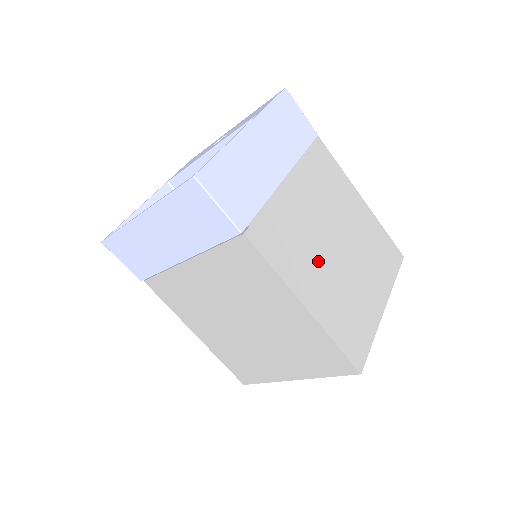
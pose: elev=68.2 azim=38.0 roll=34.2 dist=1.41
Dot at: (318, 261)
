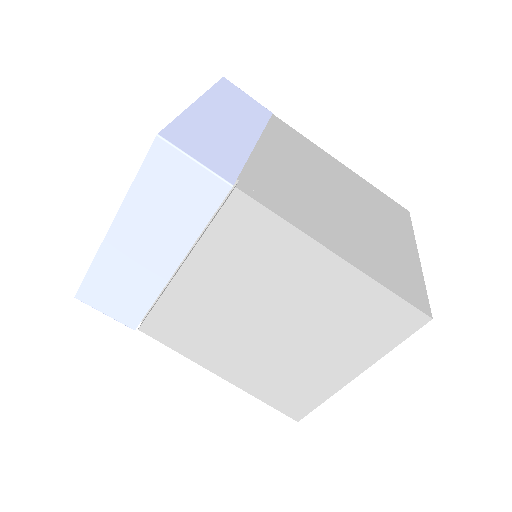
Dot at: (327, 213)
